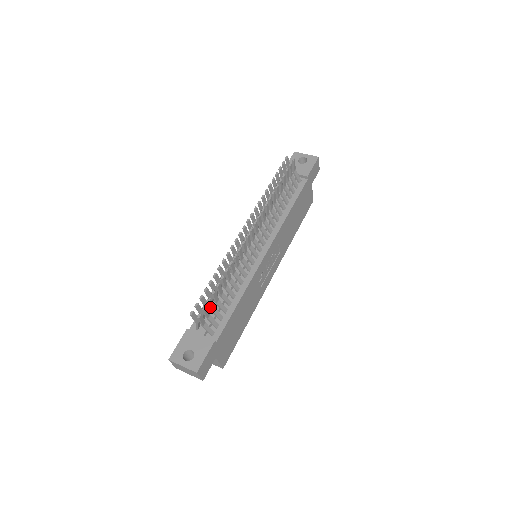
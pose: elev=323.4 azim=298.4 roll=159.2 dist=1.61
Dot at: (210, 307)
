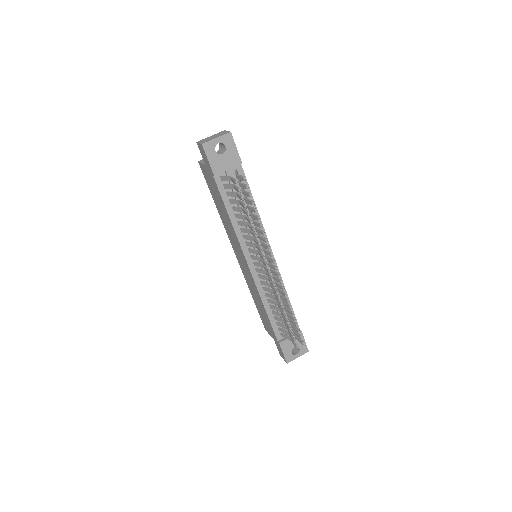
Dot at: (295, 329)
